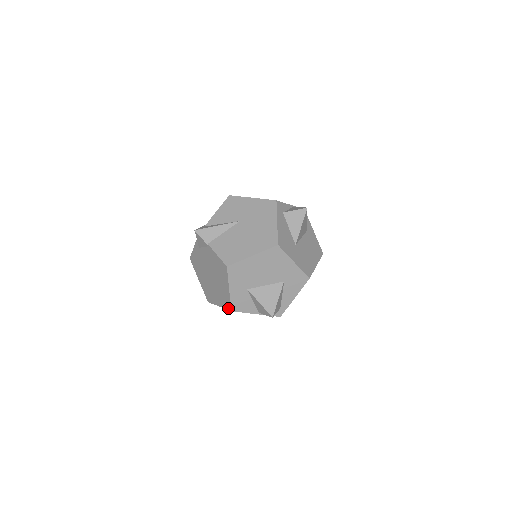
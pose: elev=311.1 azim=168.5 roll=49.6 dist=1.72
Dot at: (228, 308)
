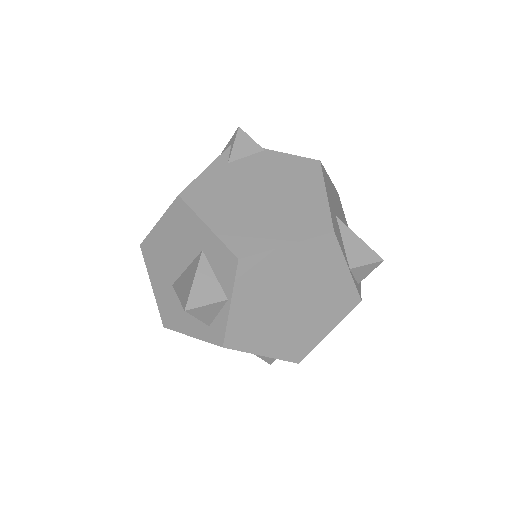
Dot at: (323, 230)
